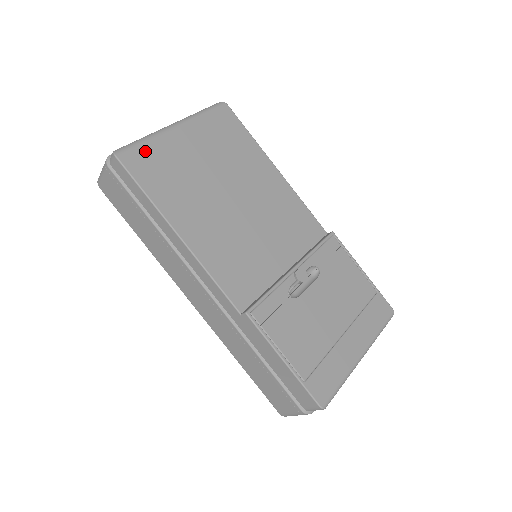
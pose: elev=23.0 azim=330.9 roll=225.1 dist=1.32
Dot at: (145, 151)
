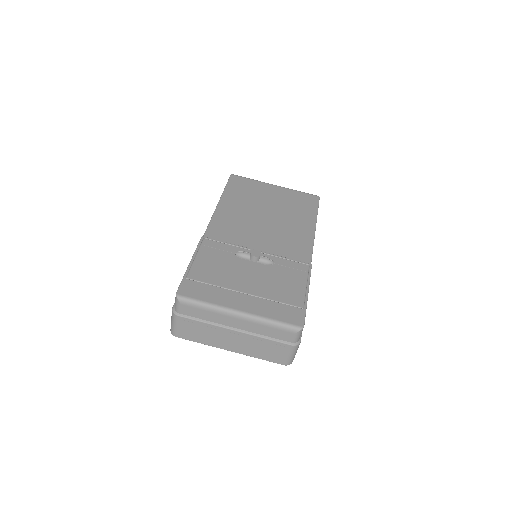
Dot at: (247, 181)
